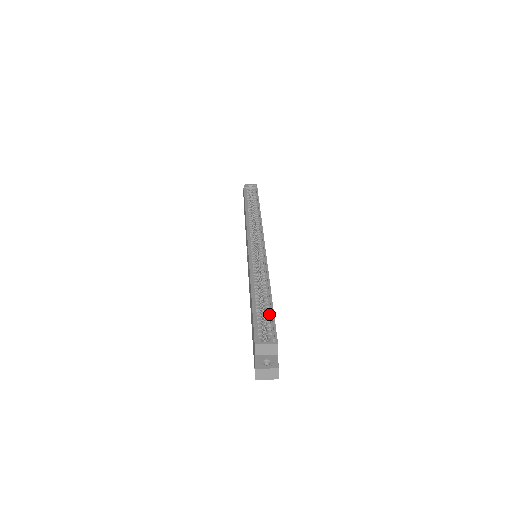
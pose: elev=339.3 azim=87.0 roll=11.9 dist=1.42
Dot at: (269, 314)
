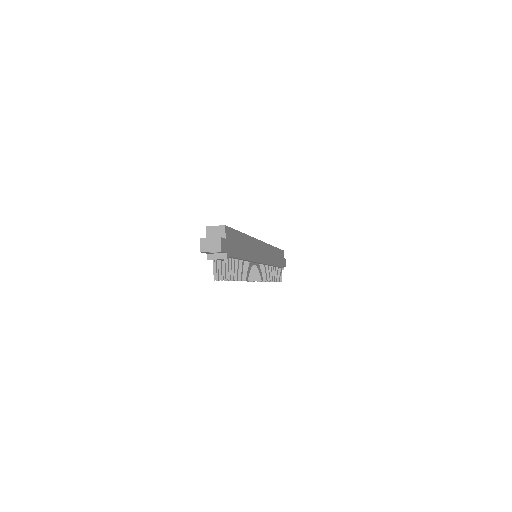
Dot at: occluded
